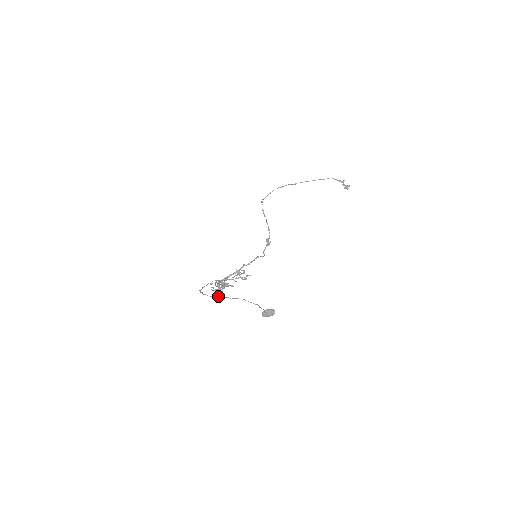
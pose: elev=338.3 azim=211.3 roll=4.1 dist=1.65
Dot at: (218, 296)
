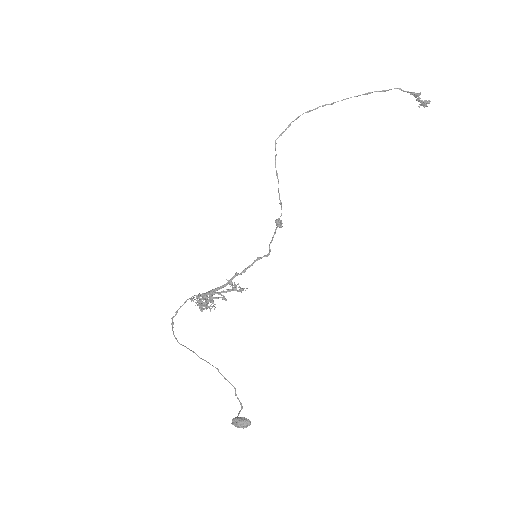
Dot at: (187, 348)
